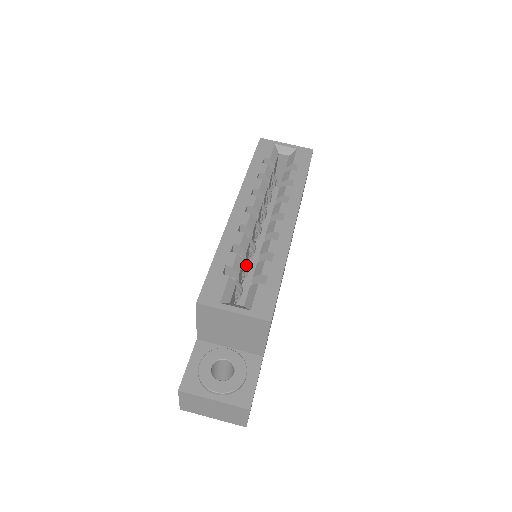
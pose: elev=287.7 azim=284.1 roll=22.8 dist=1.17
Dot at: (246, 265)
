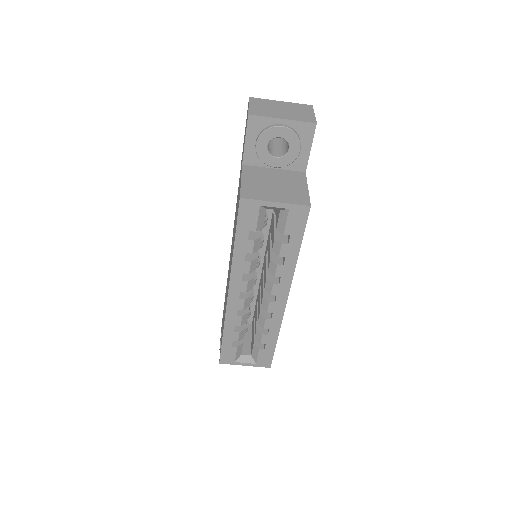
Dot at: (248, 315)
